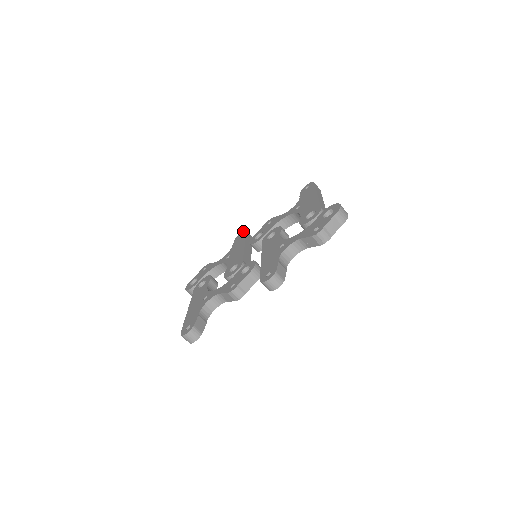
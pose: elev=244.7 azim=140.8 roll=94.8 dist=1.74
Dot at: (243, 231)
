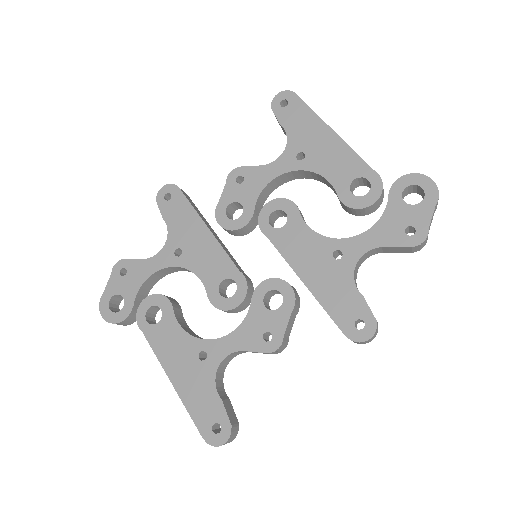
Dot at: (167, 186)
